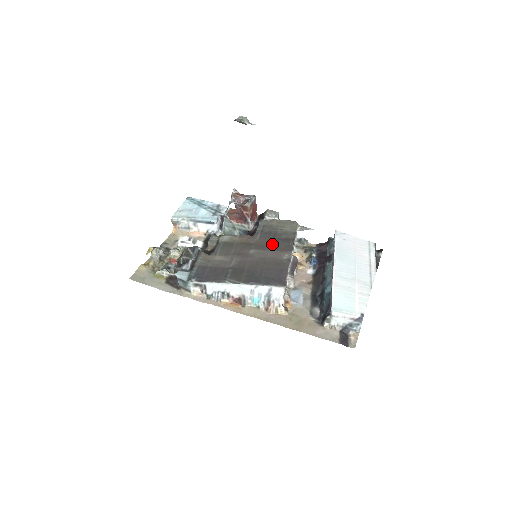
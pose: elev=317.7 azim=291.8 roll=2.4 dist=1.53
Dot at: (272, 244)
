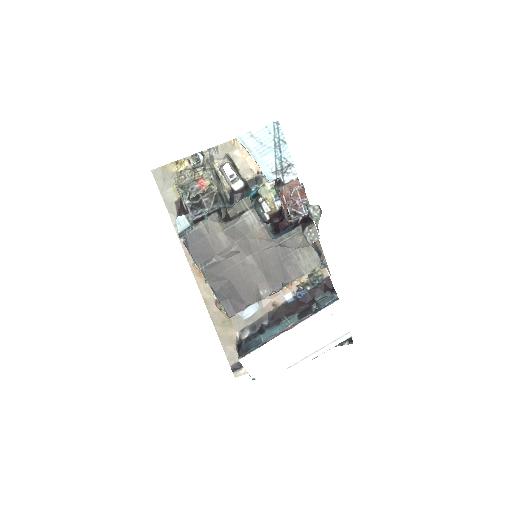
Dot at: (271, 267)
